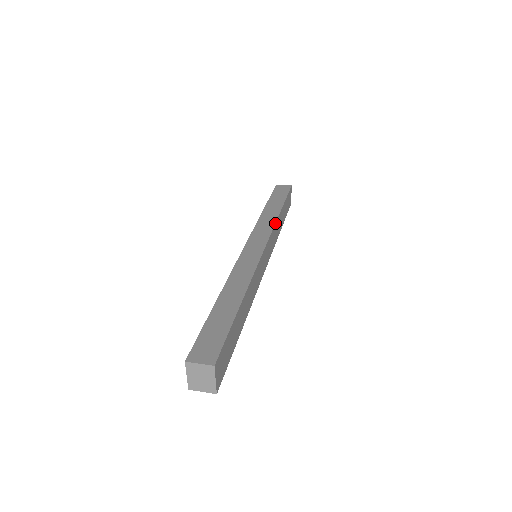
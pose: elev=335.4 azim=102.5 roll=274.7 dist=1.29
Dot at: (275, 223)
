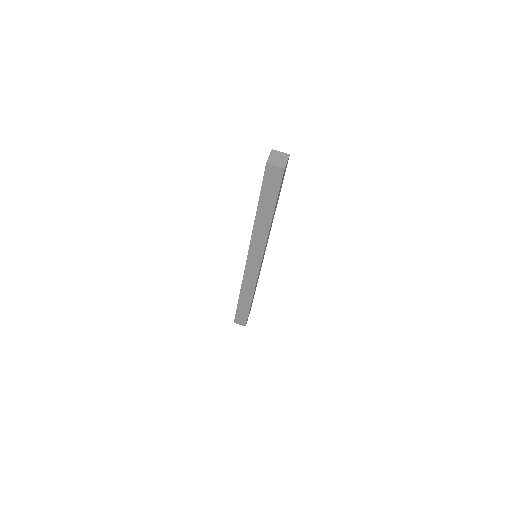
Dot at: (266, 240)
